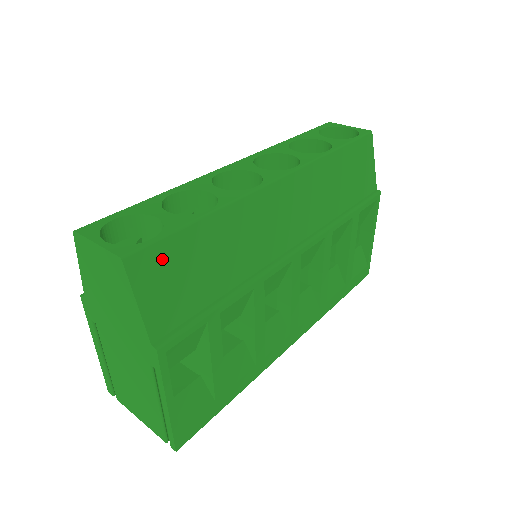
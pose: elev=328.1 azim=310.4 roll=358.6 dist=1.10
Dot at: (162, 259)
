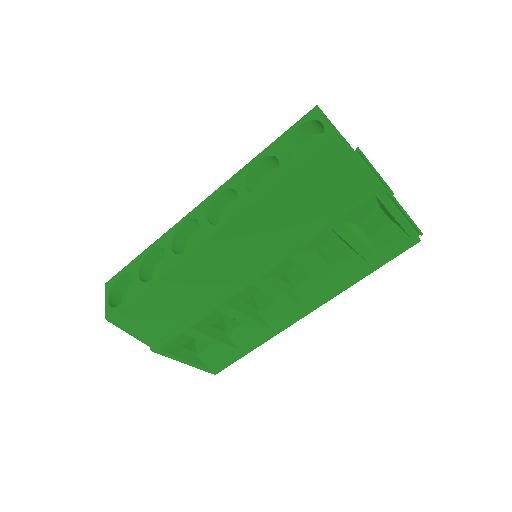
Dot at: (131, 313)
